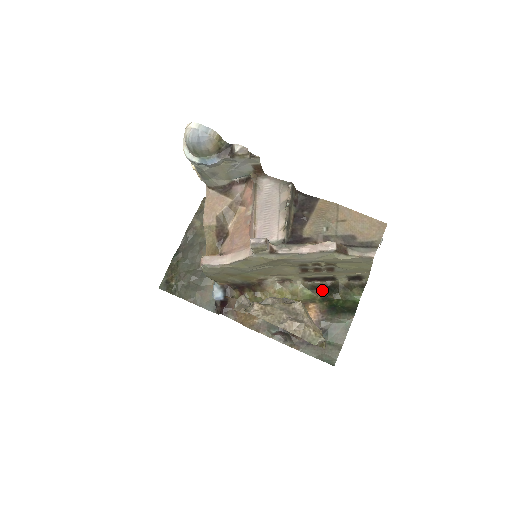
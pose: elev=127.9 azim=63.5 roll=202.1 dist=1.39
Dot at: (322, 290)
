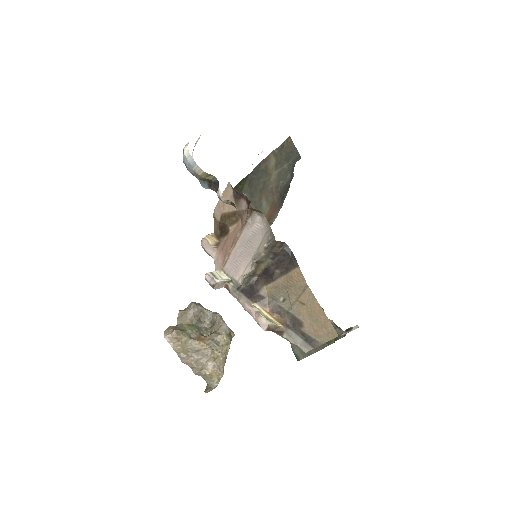
Dot at: occluded
